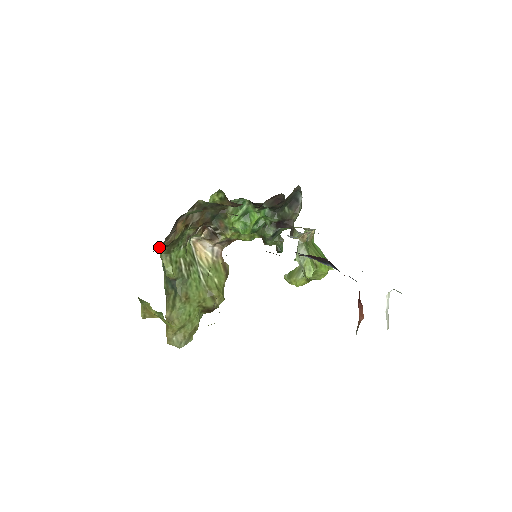
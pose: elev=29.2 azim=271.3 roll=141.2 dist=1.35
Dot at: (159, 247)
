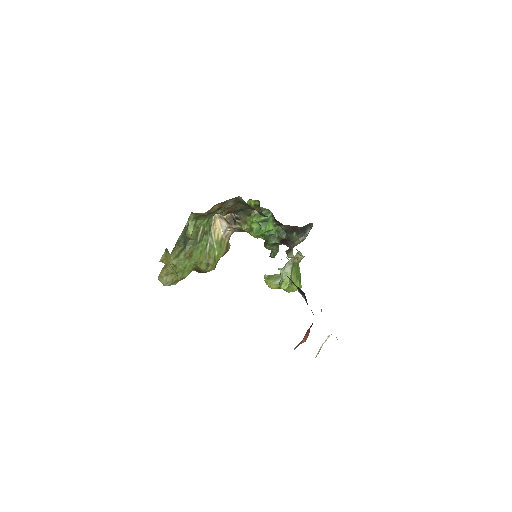
Dot at: occluded
